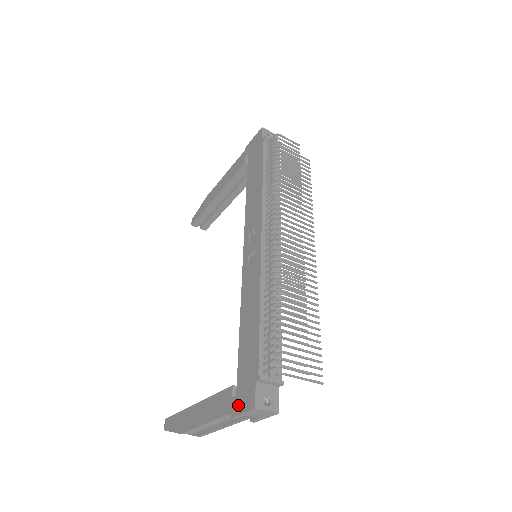
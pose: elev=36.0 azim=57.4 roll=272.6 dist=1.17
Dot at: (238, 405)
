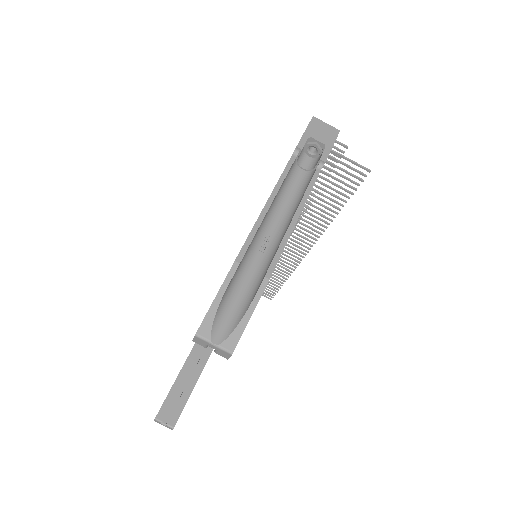
Dot at: occluded
